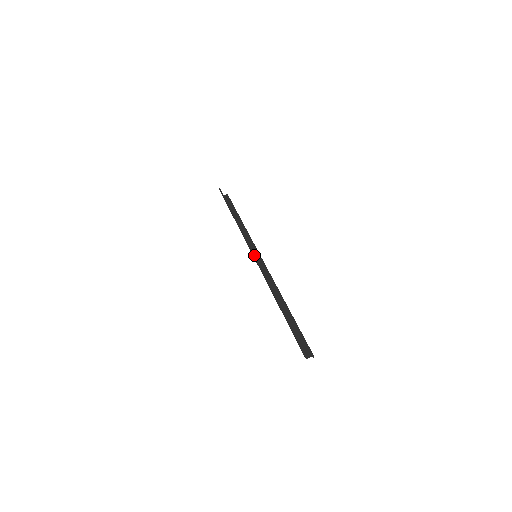
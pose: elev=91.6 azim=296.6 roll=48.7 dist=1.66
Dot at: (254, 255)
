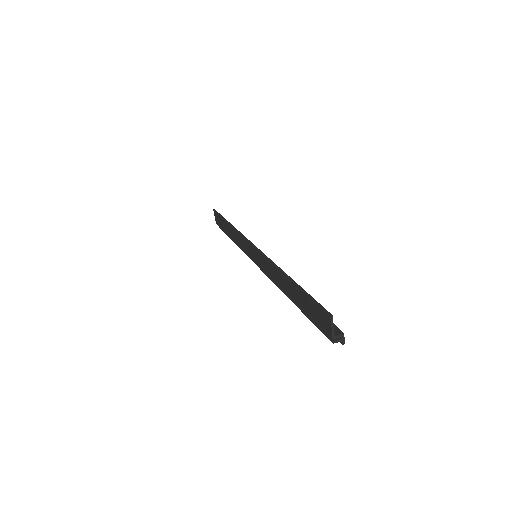
Dot at: (256, 247)
